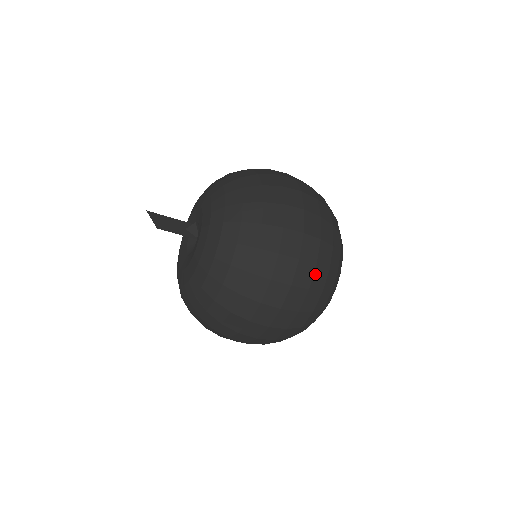
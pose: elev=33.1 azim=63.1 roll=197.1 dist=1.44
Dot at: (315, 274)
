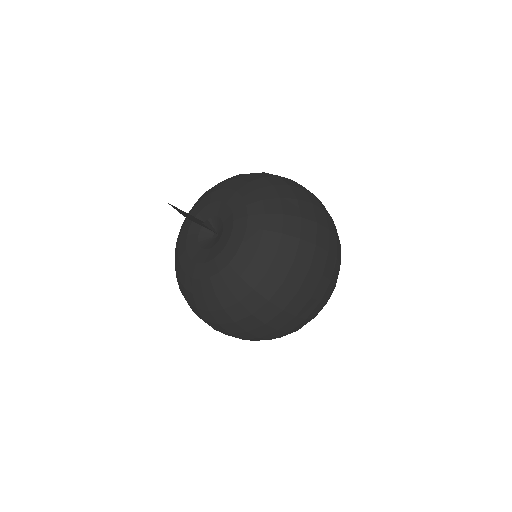
Dot at: (337, 246)
